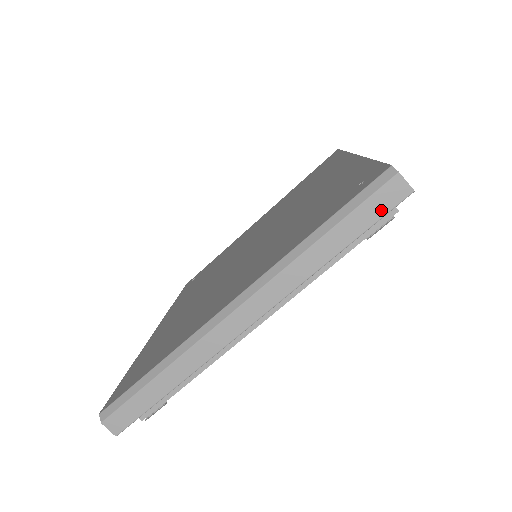
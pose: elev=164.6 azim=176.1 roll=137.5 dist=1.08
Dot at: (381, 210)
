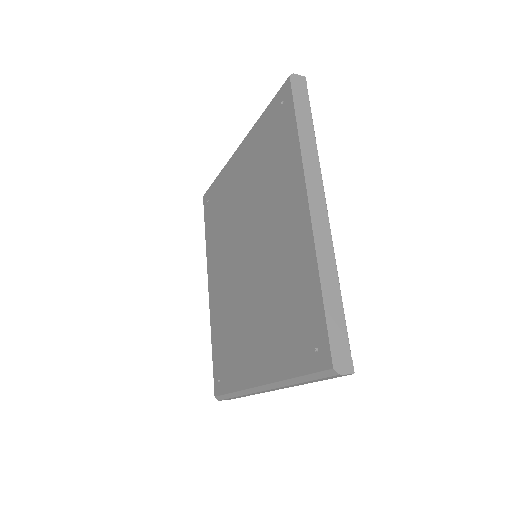
Dot at: (335, 377)
